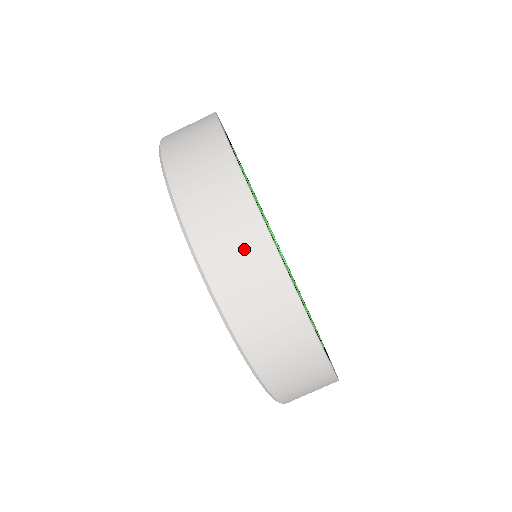
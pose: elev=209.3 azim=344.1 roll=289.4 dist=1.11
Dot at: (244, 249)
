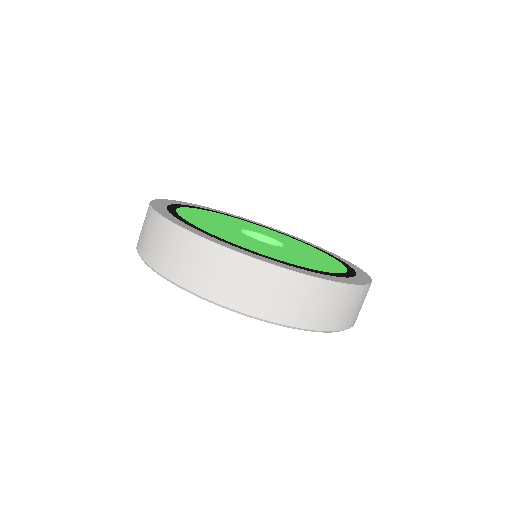
Dot at: (148, 227)
